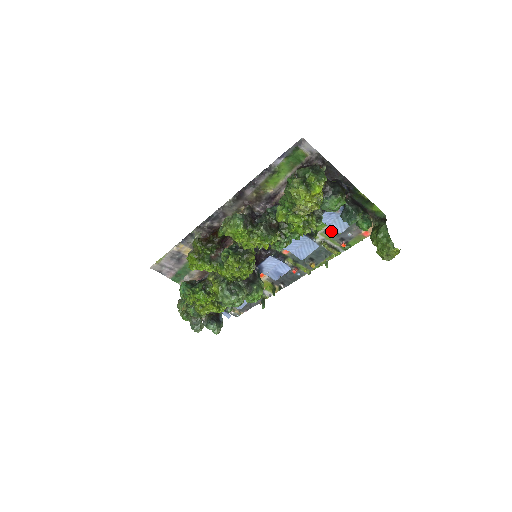
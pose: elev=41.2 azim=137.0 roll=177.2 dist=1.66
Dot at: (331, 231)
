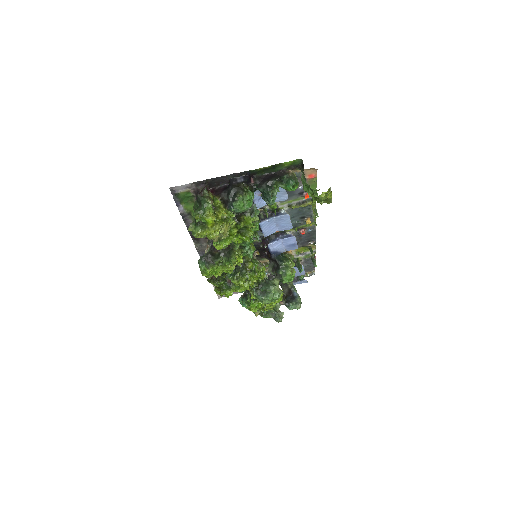
Dot at: occluded
